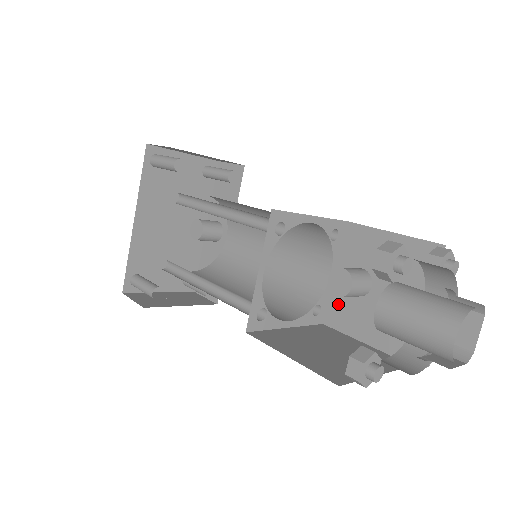
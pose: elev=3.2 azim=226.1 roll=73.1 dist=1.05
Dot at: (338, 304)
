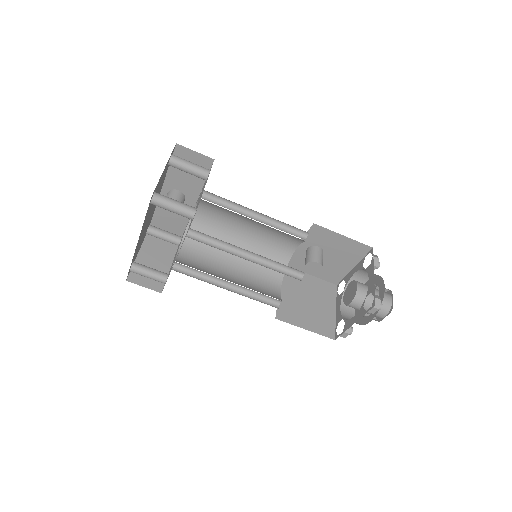
Dot at: (297, 258)
